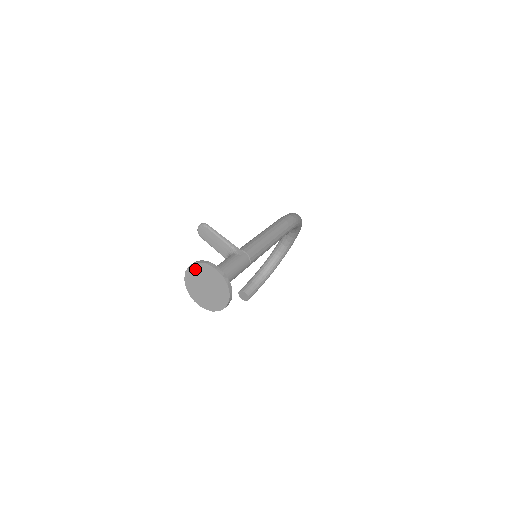
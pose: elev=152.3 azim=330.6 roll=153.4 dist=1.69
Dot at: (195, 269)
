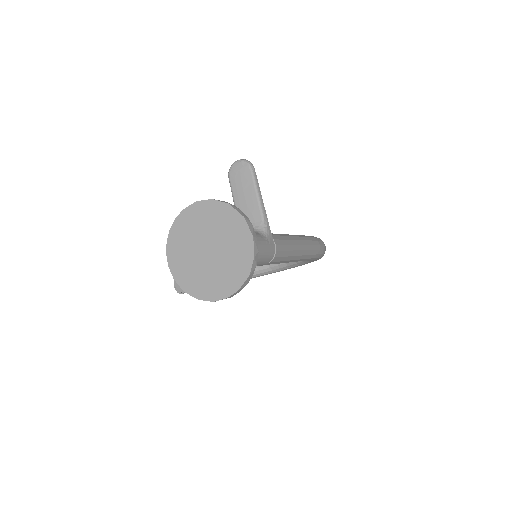
Dot at: (216, 211)
